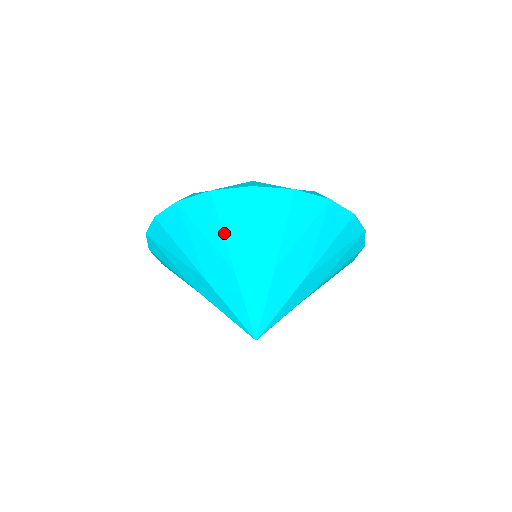
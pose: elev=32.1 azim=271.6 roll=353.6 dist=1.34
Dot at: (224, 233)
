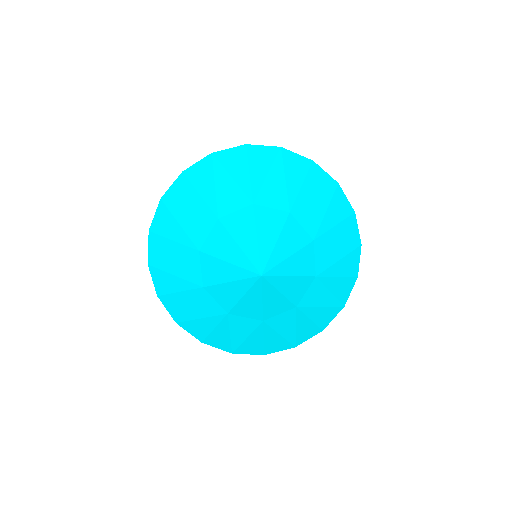
Dot at: (250, 173)
